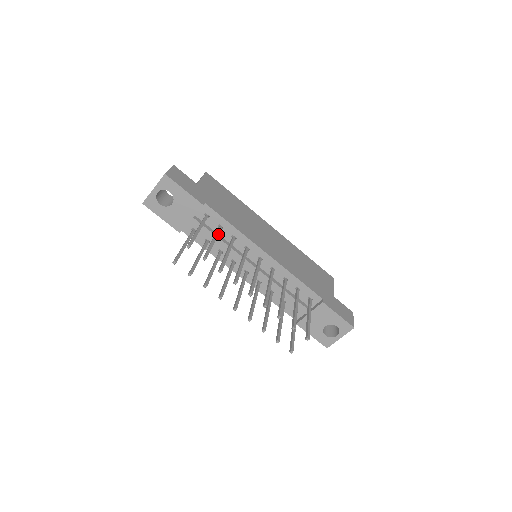
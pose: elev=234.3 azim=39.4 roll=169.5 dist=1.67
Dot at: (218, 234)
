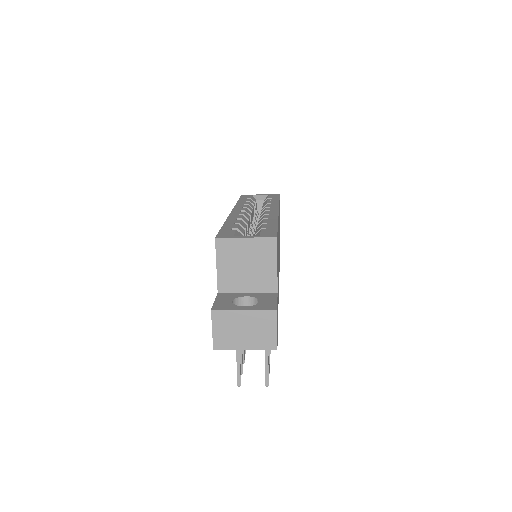
Dot at: occluded
